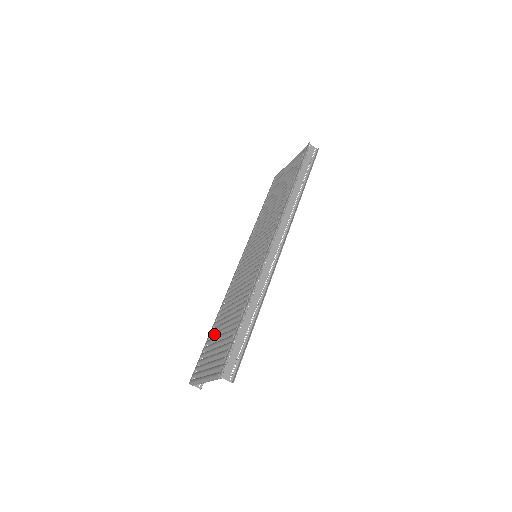
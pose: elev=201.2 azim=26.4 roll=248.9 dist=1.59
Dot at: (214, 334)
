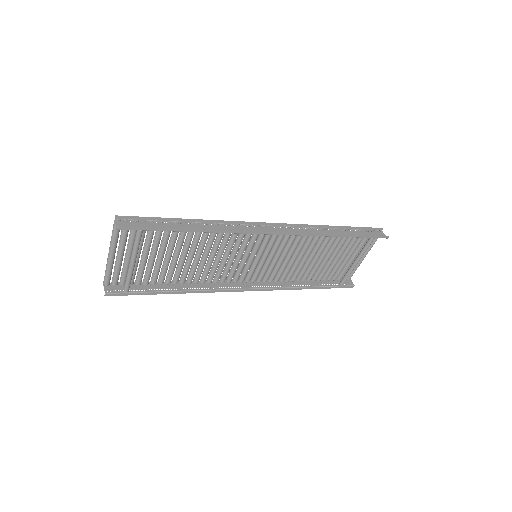
Dot at: occluded
